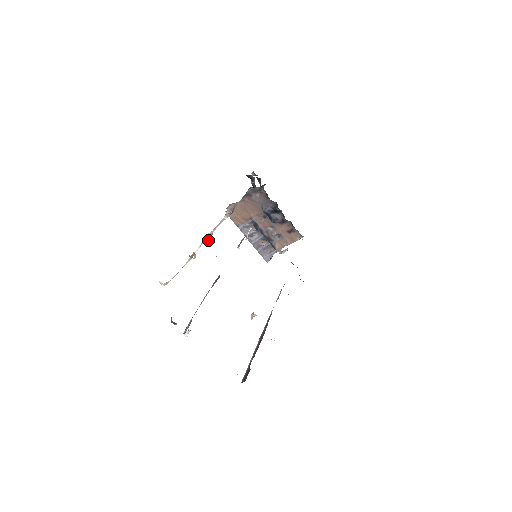
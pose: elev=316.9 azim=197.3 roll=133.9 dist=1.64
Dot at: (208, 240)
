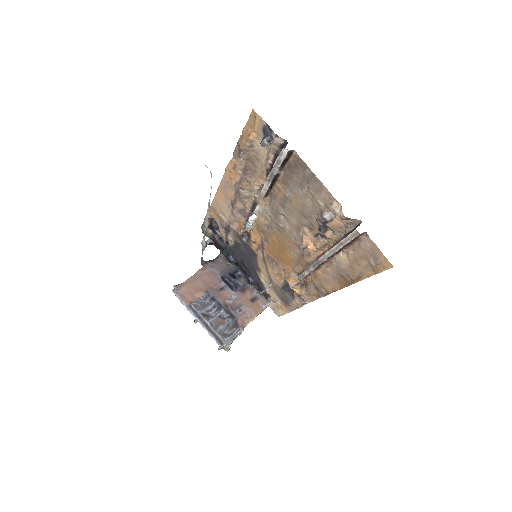
Dot at: (208, 222)
